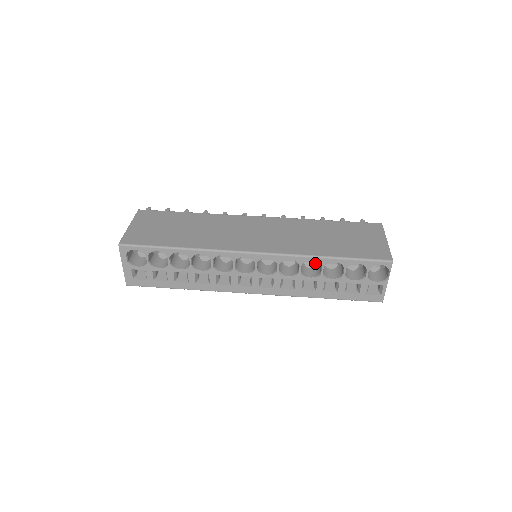
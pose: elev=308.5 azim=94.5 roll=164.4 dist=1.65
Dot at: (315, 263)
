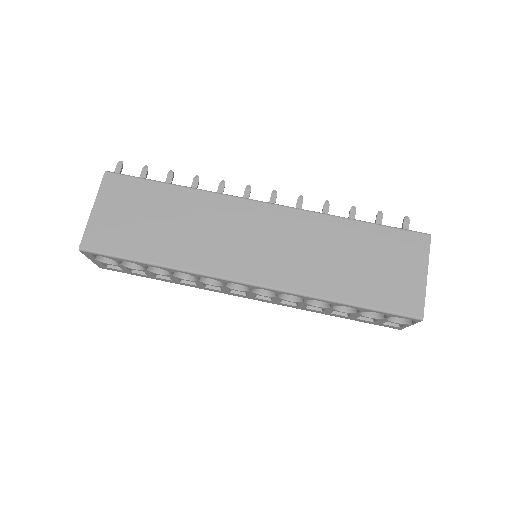
Dot at: occluded
